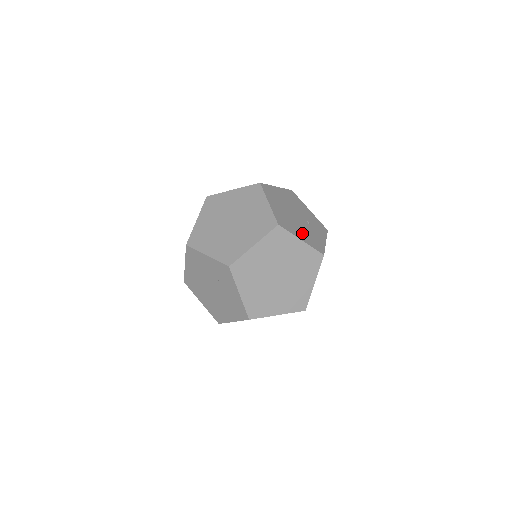
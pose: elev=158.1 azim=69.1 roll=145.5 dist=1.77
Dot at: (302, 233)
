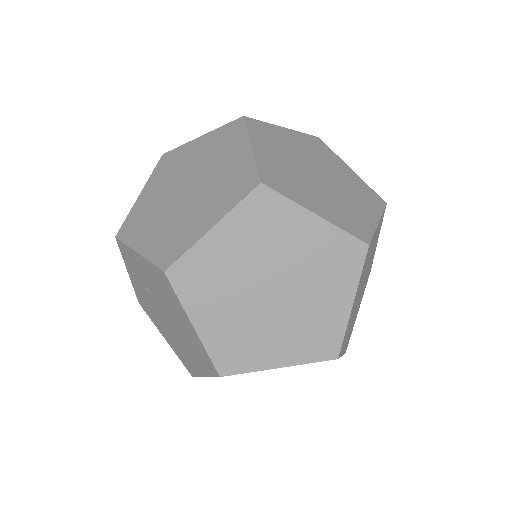
Dot at: occluded
